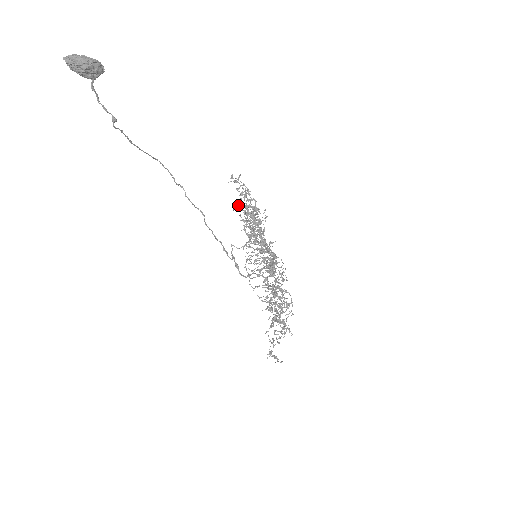
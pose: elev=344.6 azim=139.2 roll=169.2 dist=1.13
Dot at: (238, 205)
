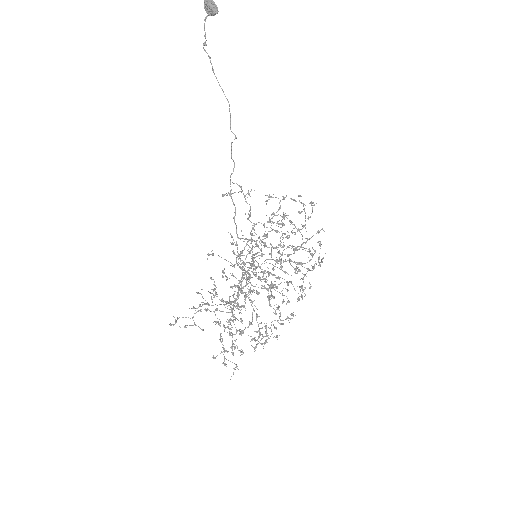
Dot at: (269, 195)
